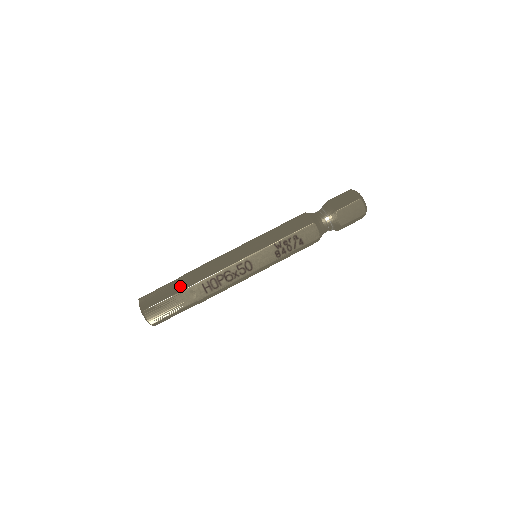
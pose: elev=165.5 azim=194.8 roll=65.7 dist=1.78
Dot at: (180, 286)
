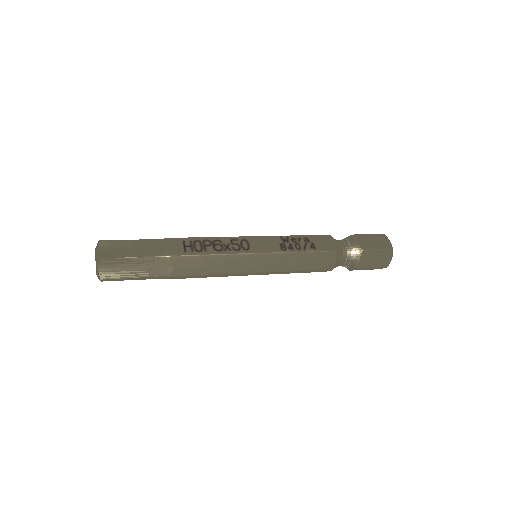
Dot at: occluded
